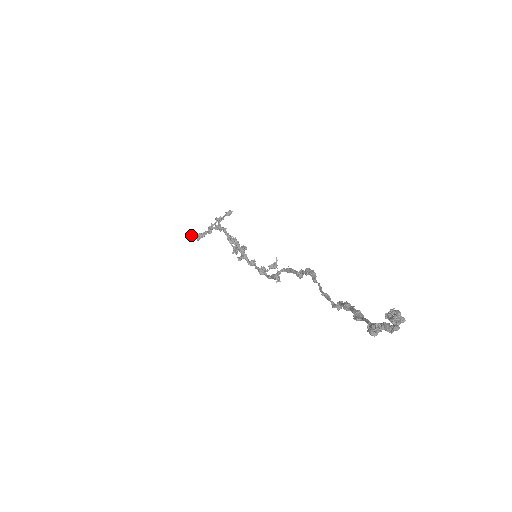
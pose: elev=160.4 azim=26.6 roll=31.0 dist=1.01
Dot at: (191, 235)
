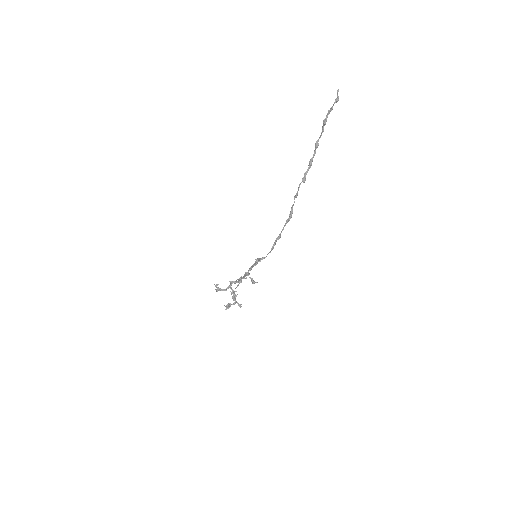
Dot at: (216, 286)
